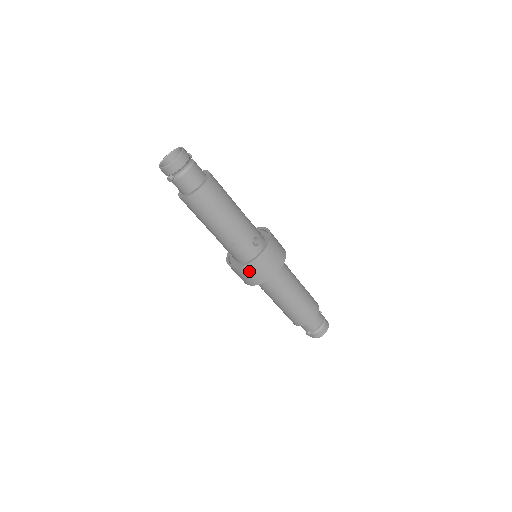
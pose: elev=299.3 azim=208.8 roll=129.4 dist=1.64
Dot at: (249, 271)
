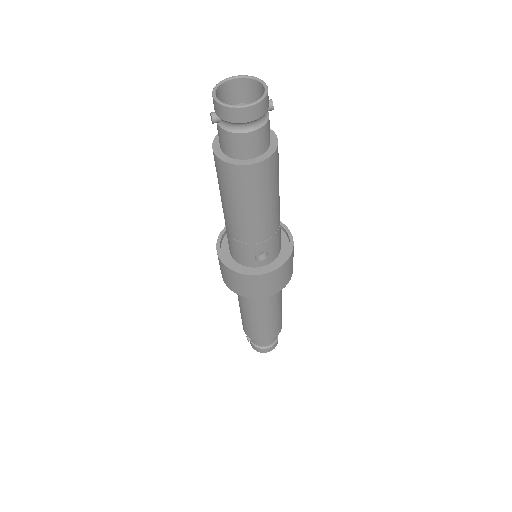
Dot at: (227, 273)
